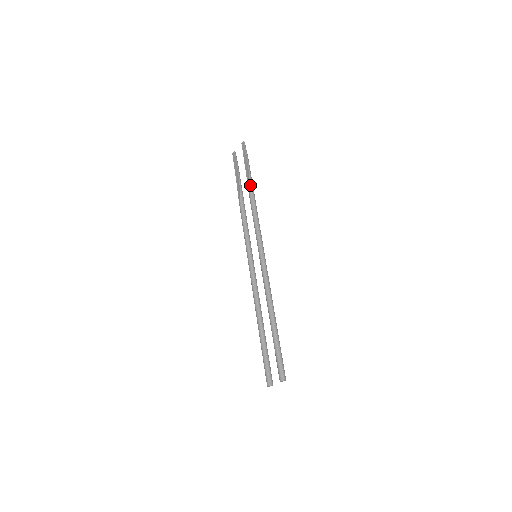
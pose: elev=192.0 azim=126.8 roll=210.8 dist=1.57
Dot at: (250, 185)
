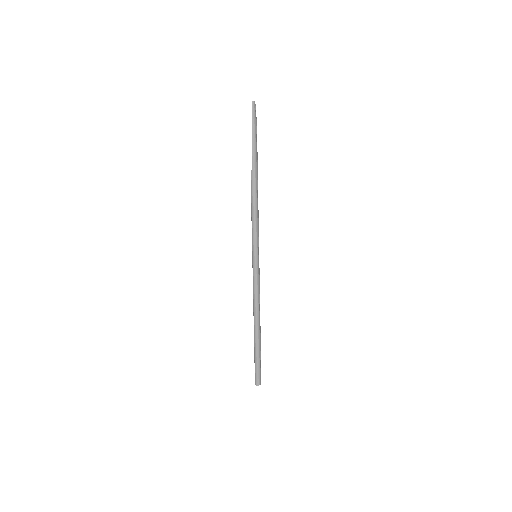
Dot at: (251, 172)
